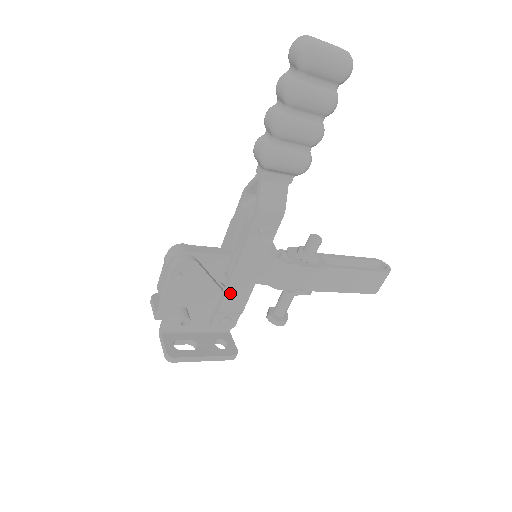
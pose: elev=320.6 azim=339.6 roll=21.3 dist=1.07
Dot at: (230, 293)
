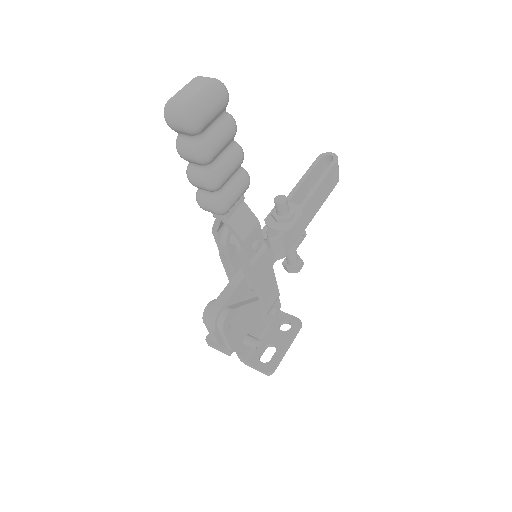
Dot at: (265, 298)
